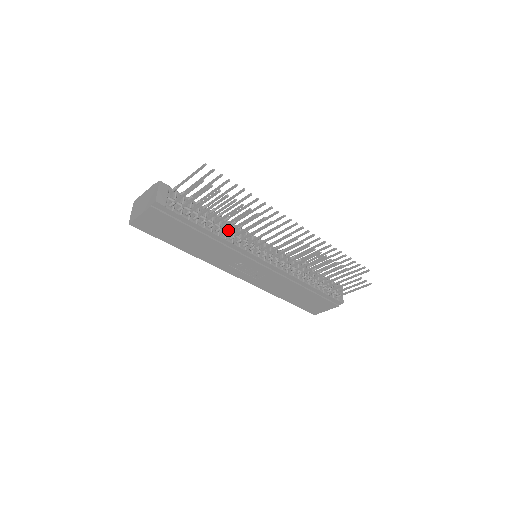
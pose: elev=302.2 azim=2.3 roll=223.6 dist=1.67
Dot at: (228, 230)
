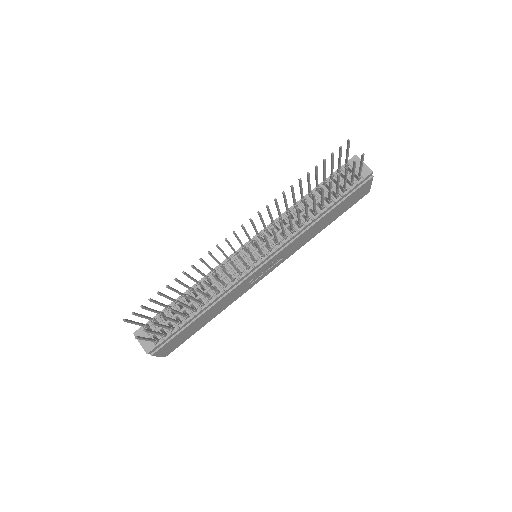
Dot at: occluded
